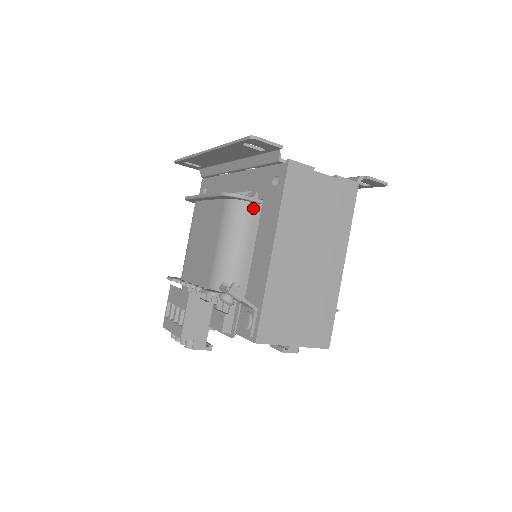
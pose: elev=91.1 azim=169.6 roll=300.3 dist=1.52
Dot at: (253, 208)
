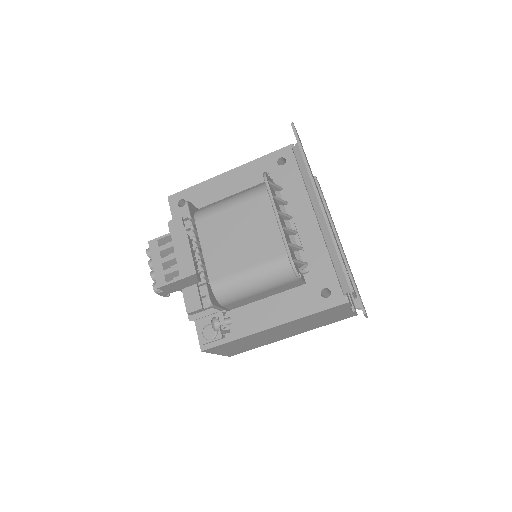
Dot at: (295, 280)
